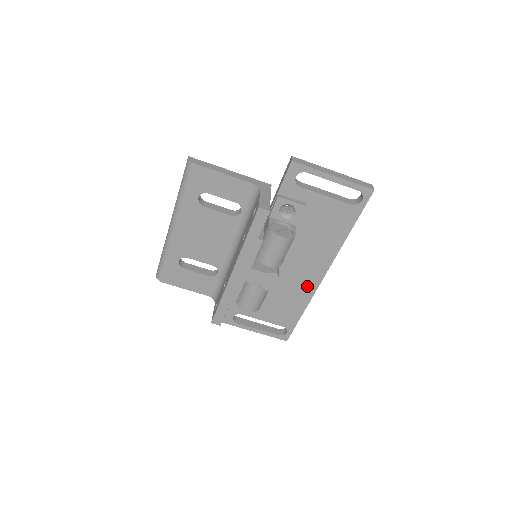
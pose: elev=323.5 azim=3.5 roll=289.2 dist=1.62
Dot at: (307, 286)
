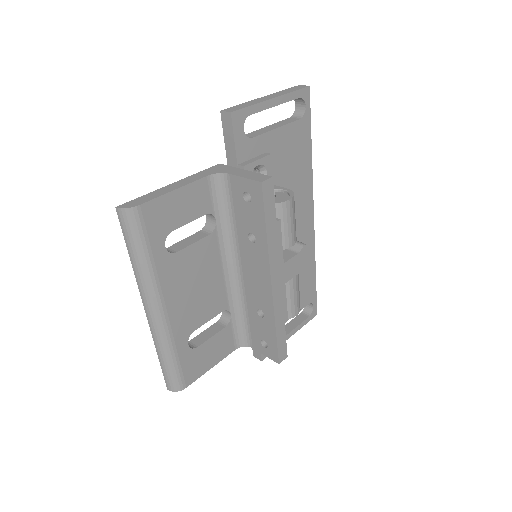
Dot at: (306, 242)
